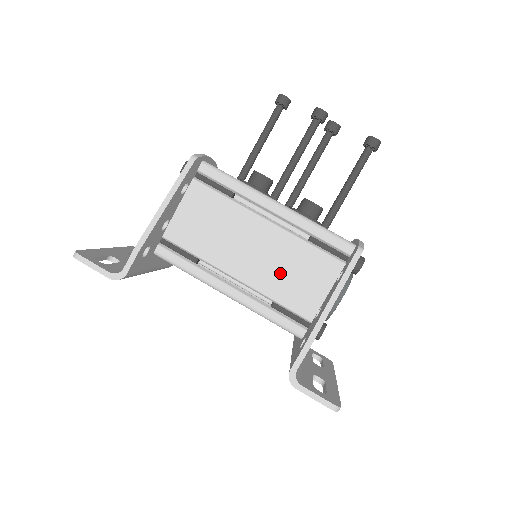
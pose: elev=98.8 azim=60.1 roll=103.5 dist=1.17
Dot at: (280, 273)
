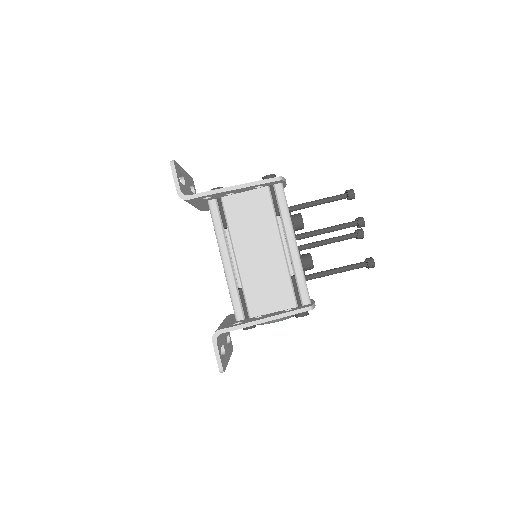
Dot at: (261, 278)
